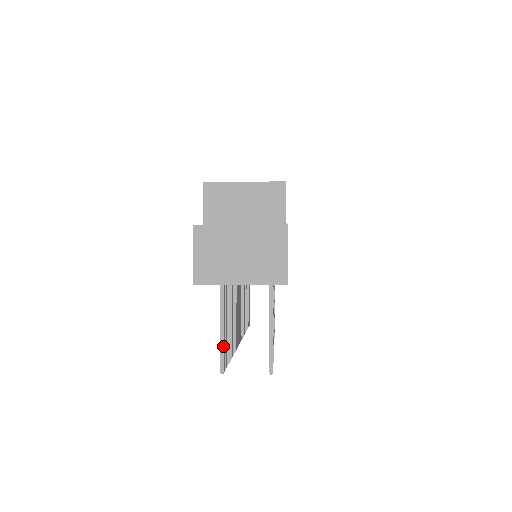
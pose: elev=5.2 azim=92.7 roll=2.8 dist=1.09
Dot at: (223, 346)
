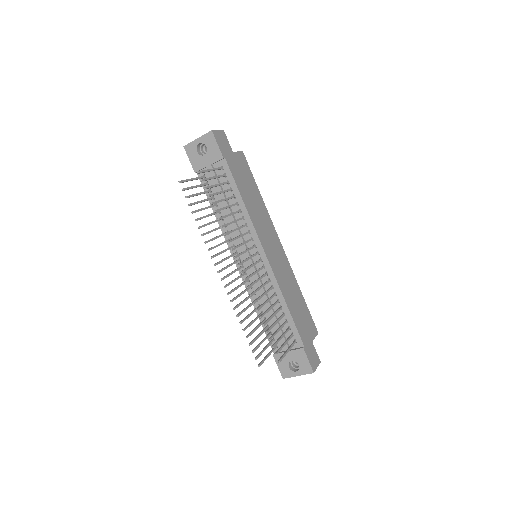
Dot at: (187, 180)
